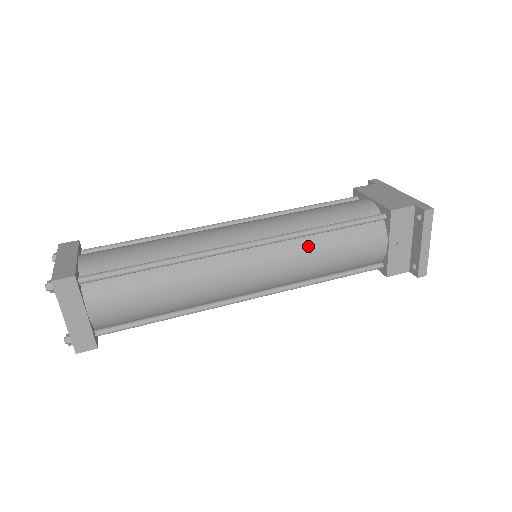
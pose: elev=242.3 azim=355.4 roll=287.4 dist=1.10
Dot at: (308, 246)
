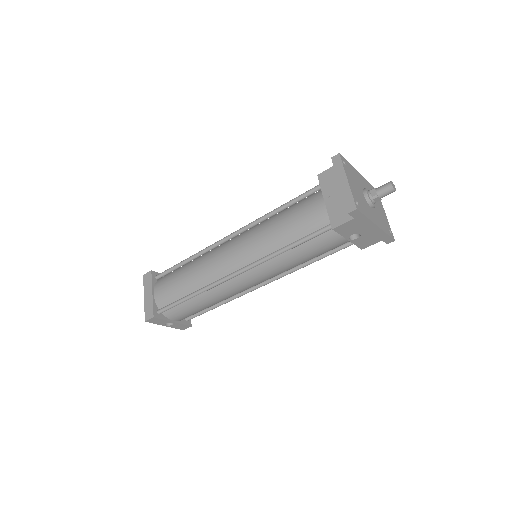
Dot at: (266, 224)
